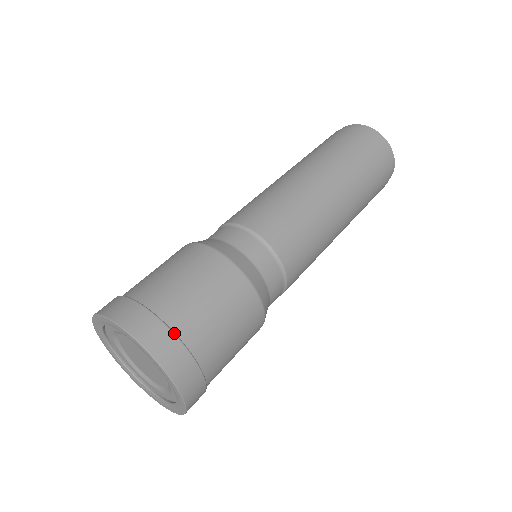
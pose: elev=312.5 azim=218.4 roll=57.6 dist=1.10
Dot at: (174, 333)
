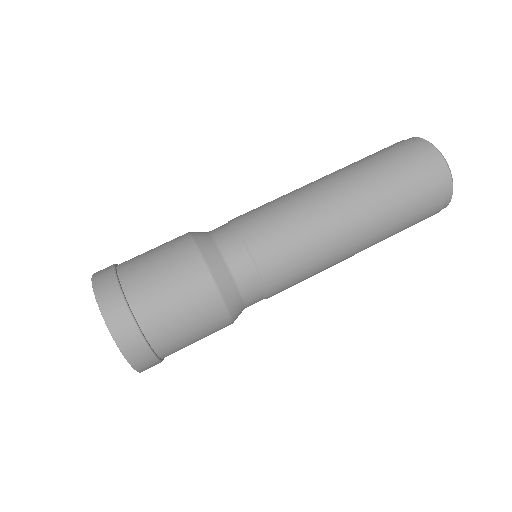
Dot at: (137, 325)
